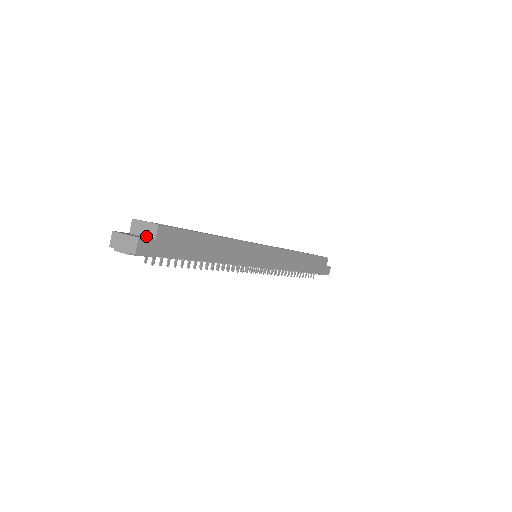
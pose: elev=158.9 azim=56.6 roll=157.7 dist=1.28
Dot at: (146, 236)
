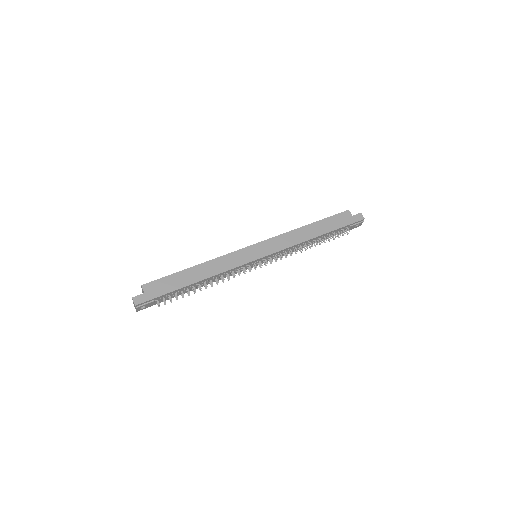
Dot at: occluded
